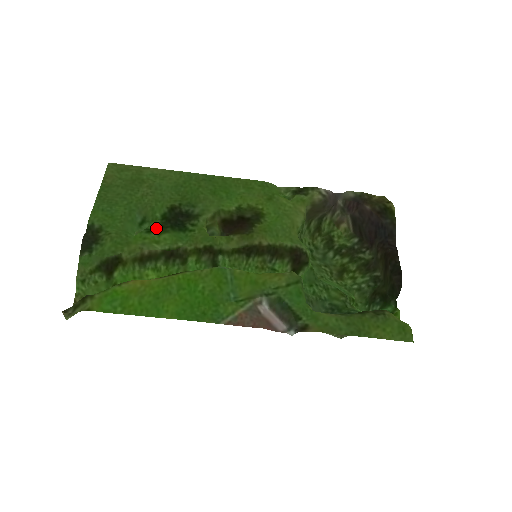
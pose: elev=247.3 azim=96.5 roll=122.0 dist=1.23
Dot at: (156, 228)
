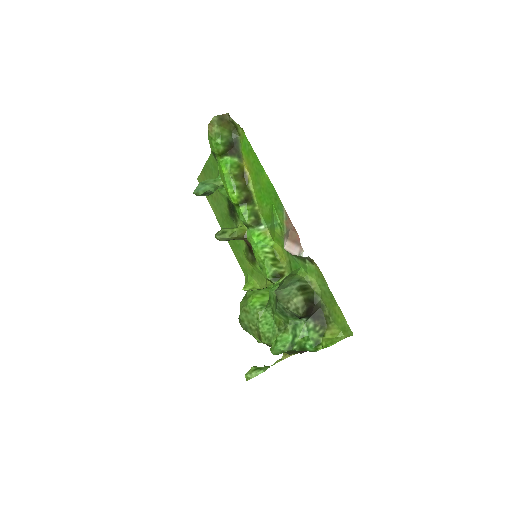
Dot at: occluded
